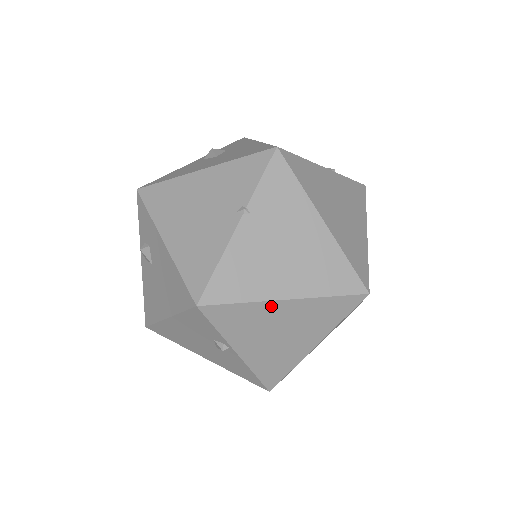
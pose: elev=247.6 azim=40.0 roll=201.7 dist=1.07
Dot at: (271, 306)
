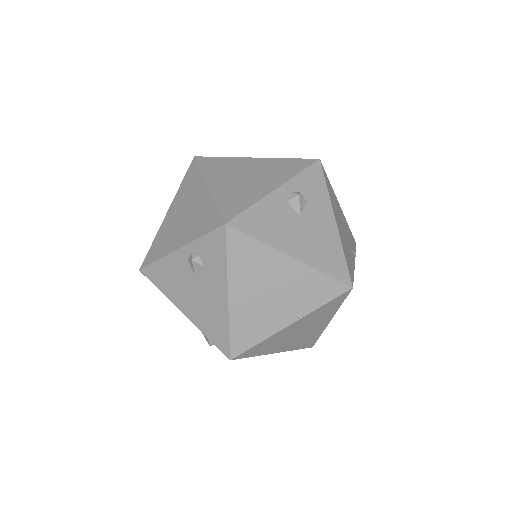
Dot at: occluded
